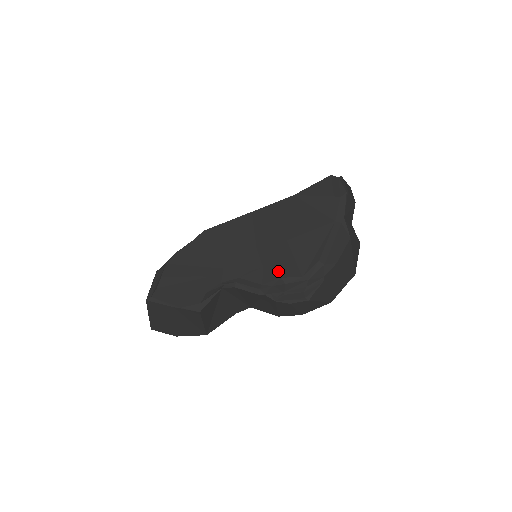
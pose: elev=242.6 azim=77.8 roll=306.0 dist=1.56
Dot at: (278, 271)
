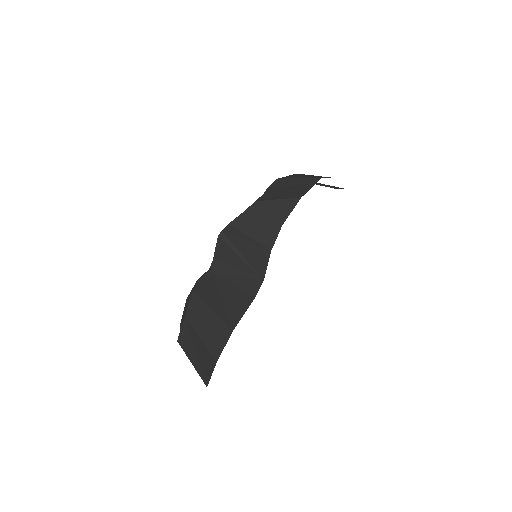
Dot at: occluded
